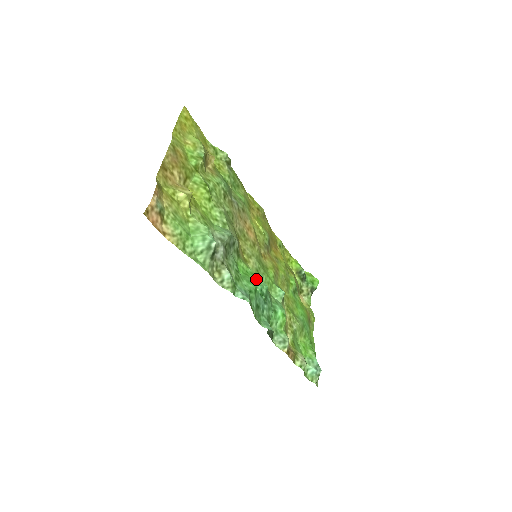
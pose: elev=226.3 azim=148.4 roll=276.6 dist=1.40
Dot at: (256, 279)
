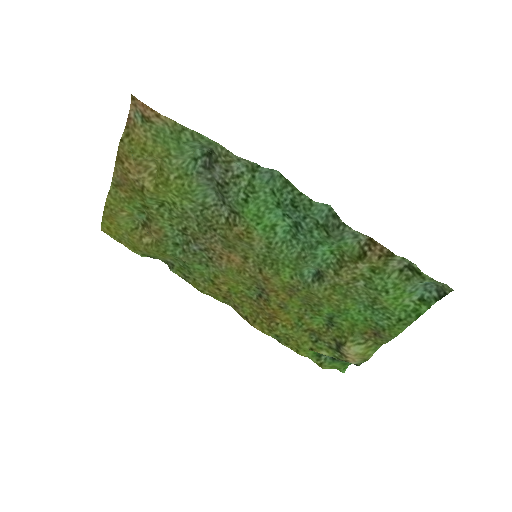
Dot at: (272, 224)
